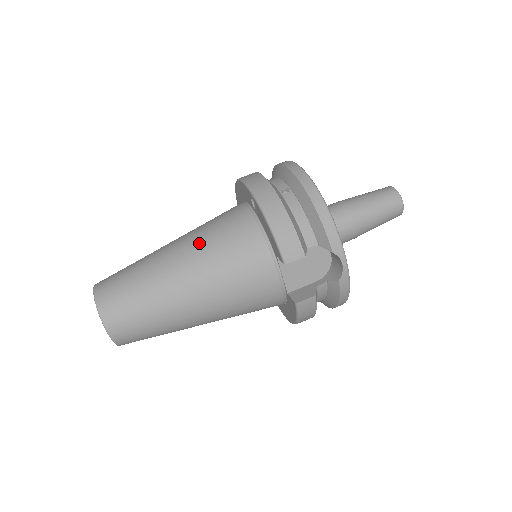
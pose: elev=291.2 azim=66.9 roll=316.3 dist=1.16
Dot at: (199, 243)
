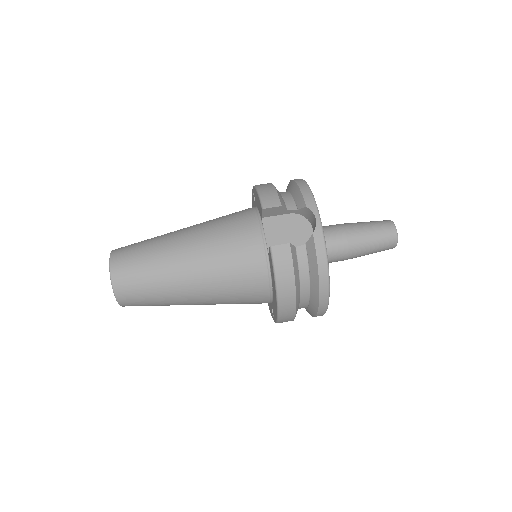
Dot at: (206, 221)
